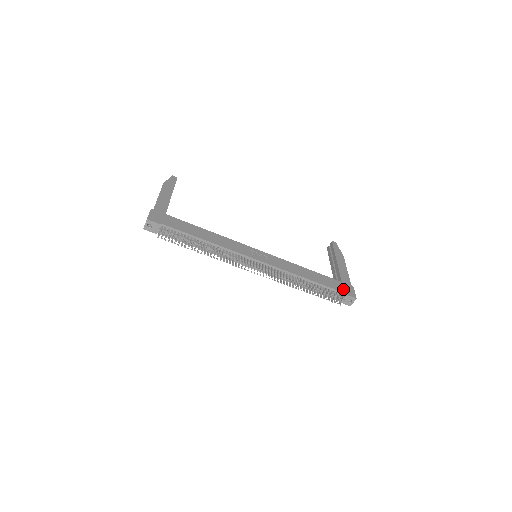
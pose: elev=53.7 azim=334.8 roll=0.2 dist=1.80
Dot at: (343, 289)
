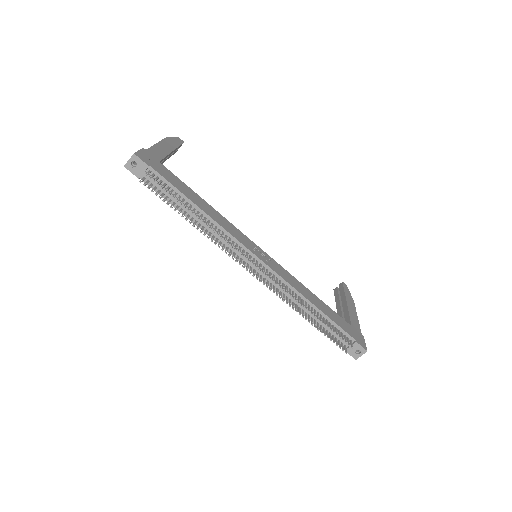
Dot at: (353, 334)
